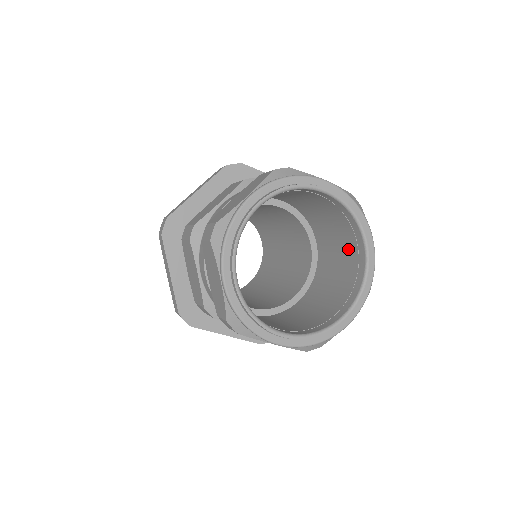
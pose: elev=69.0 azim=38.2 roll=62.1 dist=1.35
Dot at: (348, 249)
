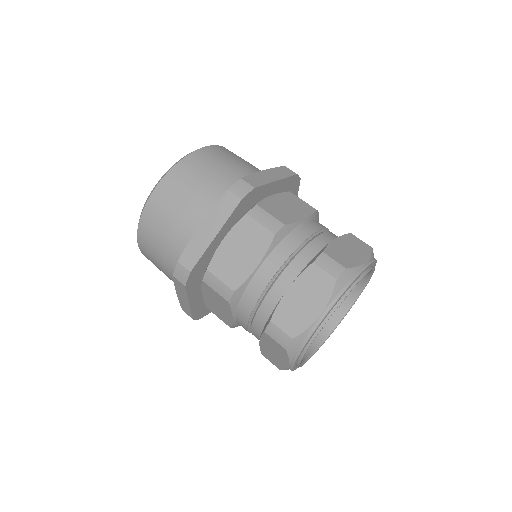
Dot at: occluded
